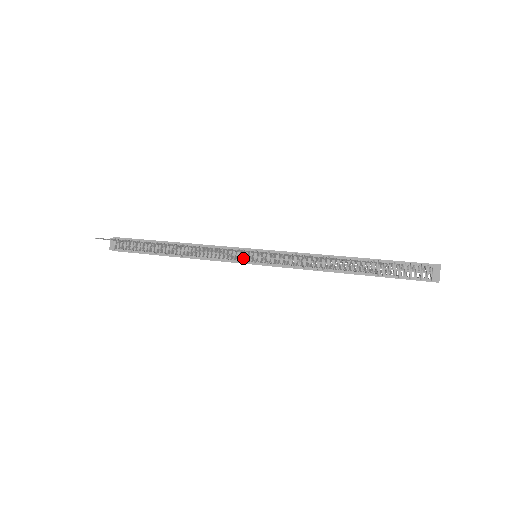
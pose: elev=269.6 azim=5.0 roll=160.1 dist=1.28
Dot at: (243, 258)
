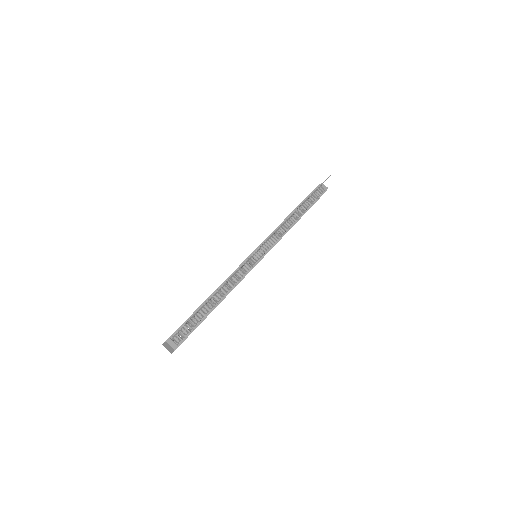
Dot at: (255, 260)
